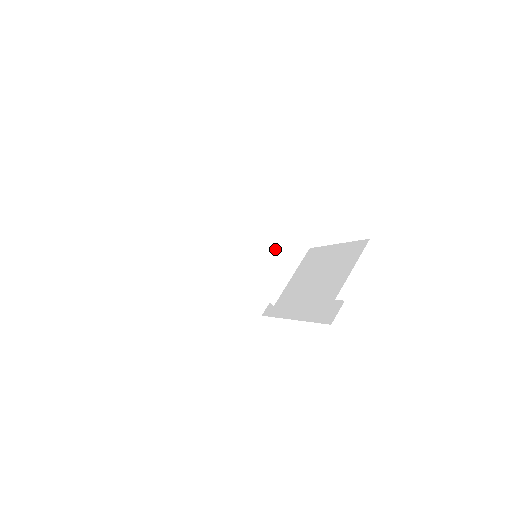
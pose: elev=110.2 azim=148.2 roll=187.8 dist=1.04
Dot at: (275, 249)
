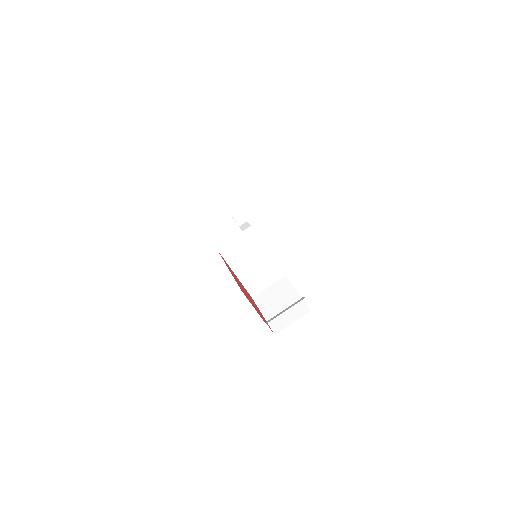
Dot at: (267, 273)
